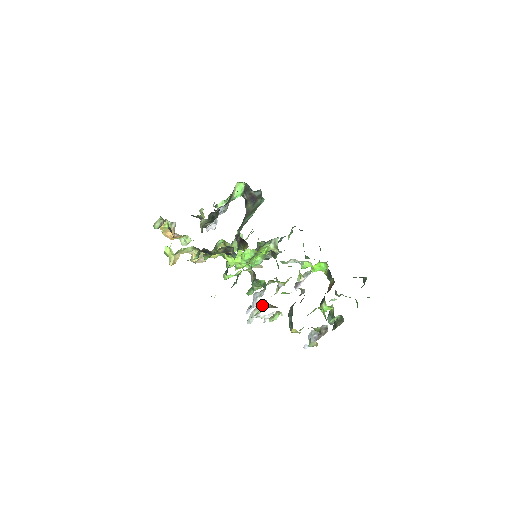
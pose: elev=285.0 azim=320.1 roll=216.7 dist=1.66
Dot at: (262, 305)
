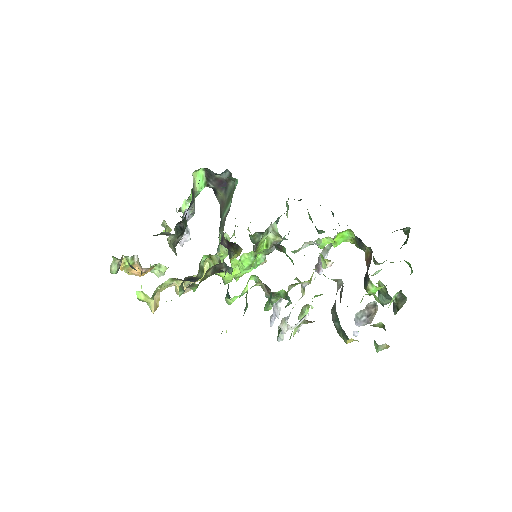
Dot at: (289, 315)
